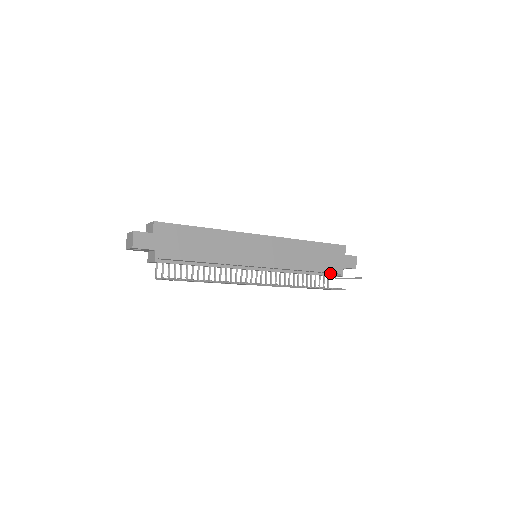
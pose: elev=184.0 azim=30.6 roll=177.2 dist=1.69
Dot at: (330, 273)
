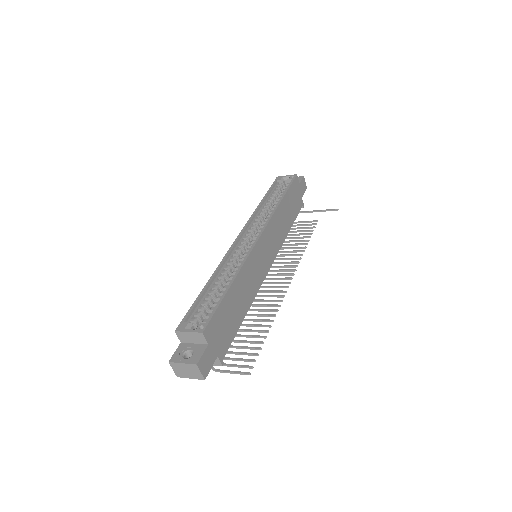
Dot at: occluded
